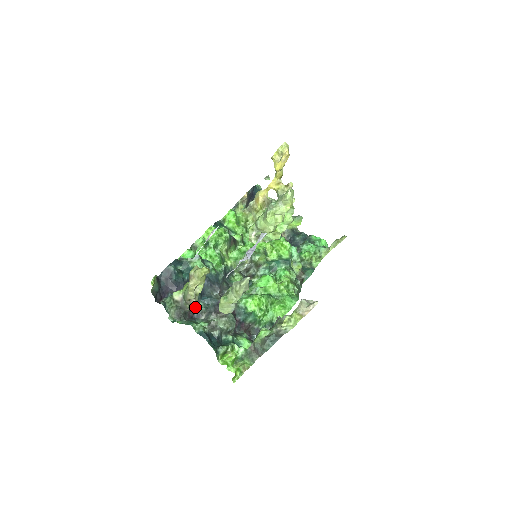
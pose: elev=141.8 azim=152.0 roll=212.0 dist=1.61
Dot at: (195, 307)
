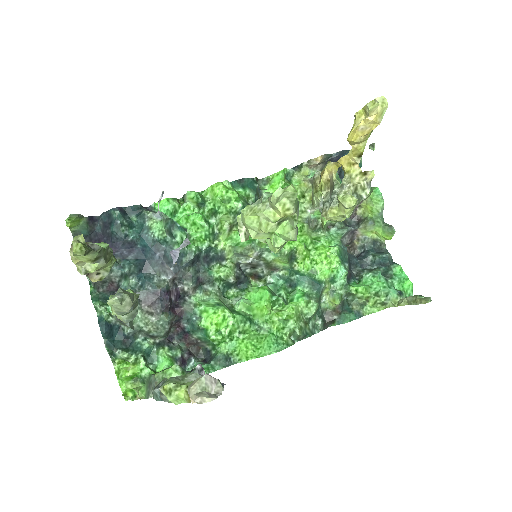
Dot at: (125, 280)
